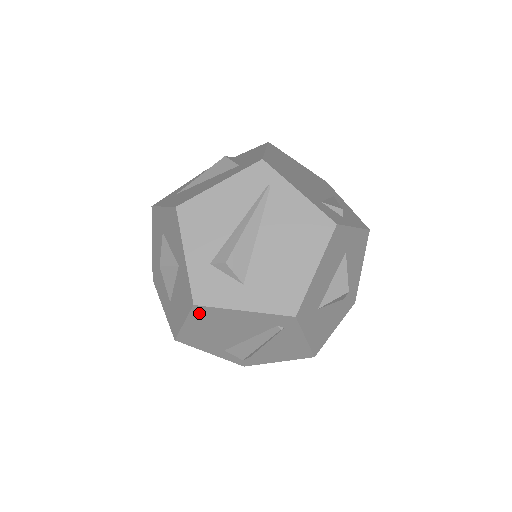
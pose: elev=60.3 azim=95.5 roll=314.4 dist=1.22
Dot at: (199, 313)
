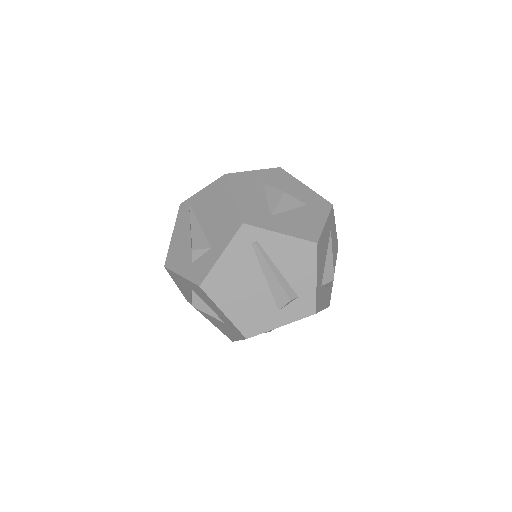
Dot at: (212, 290)
